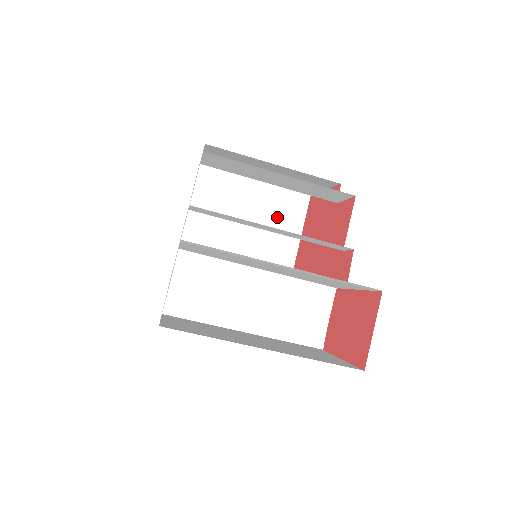
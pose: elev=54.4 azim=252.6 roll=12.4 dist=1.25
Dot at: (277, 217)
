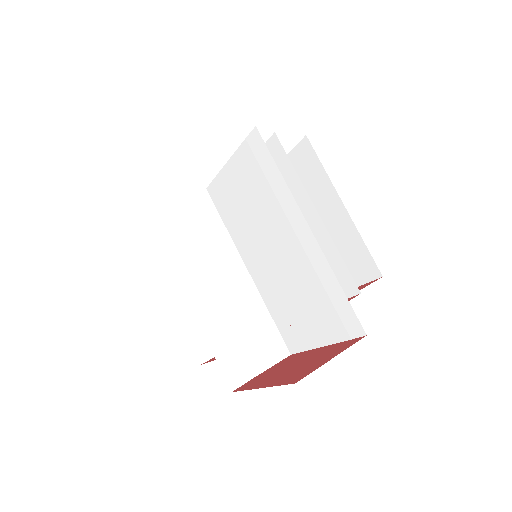
Dot at: occluded
